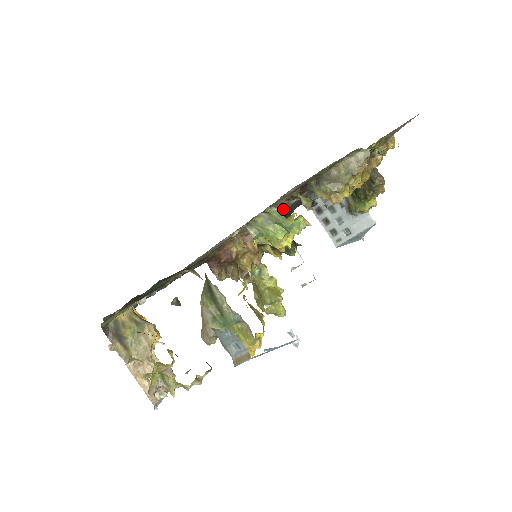
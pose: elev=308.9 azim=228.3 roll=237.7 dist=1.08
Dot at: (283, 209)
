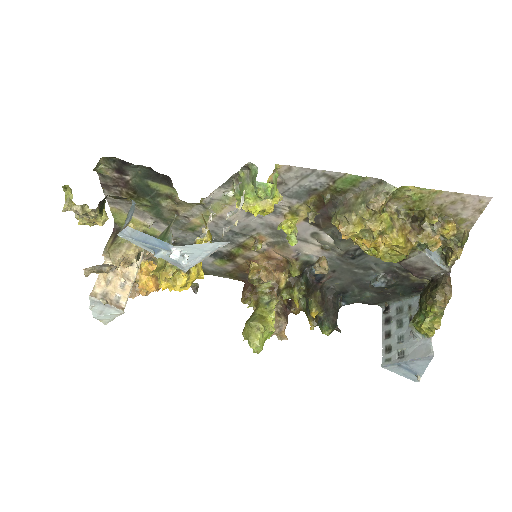
Dot at: occluded
